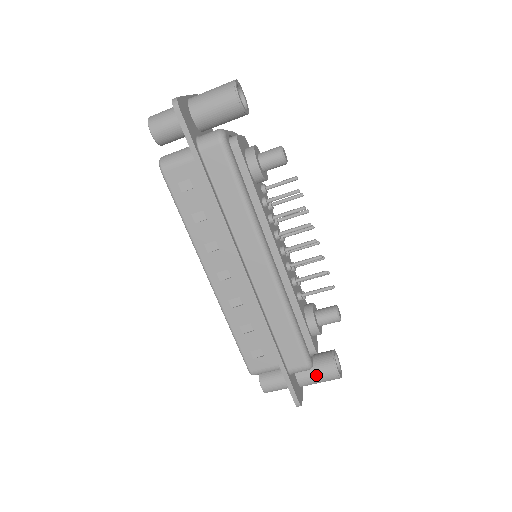
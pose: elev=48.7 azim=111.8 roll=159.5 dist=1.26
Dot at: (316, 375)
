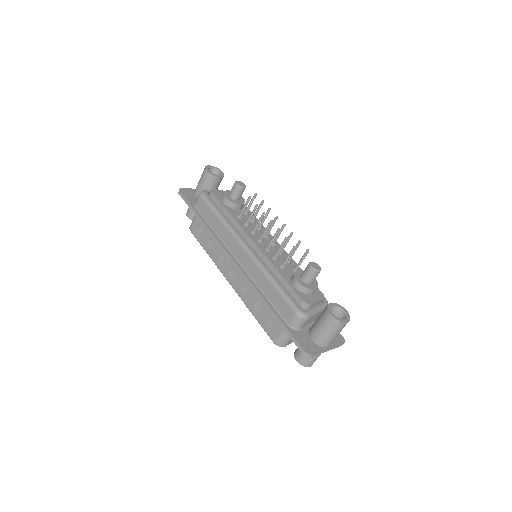
Dot at: (319, 326)
